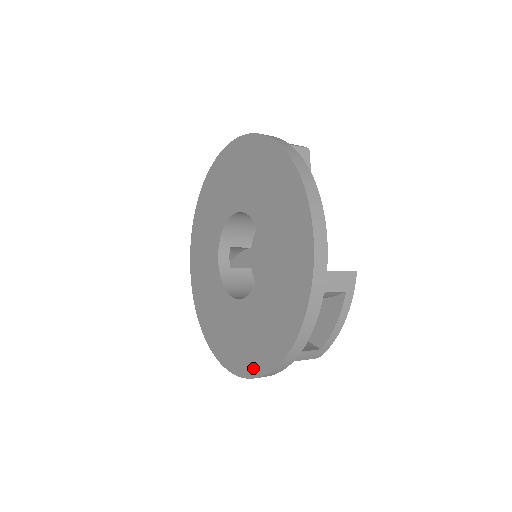
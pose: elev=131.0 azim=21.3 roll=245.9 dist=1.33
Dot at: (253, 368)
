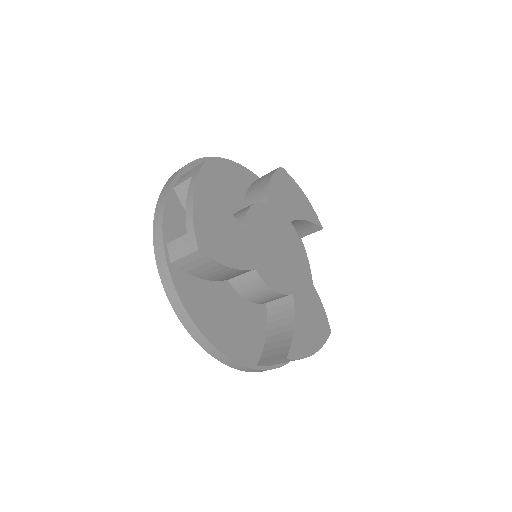
Dot at: occluded
